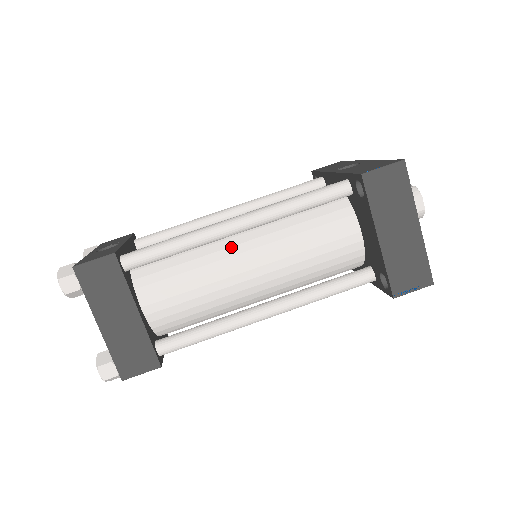
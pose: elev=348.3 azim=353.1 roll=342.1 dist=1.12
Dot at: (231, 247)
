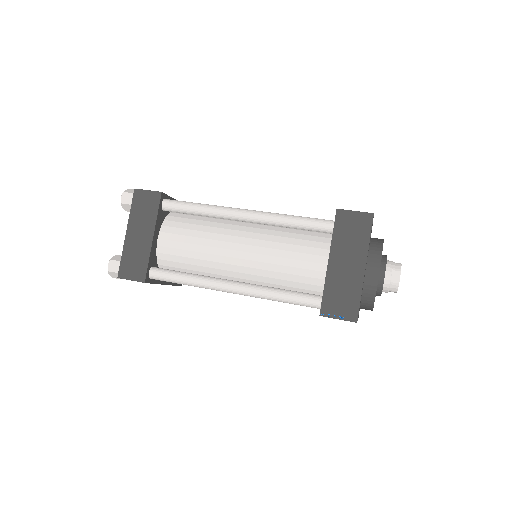
Dot at: (235, 230)
